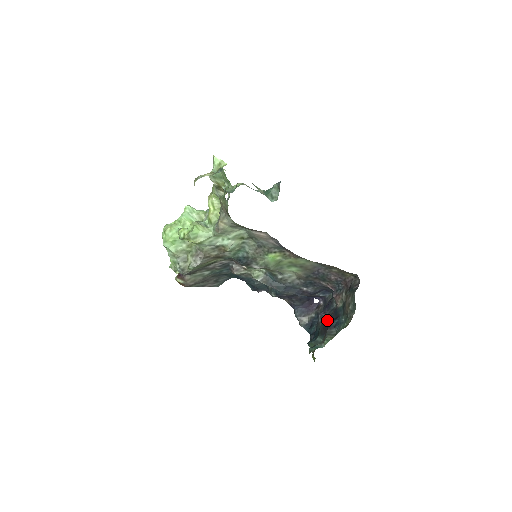
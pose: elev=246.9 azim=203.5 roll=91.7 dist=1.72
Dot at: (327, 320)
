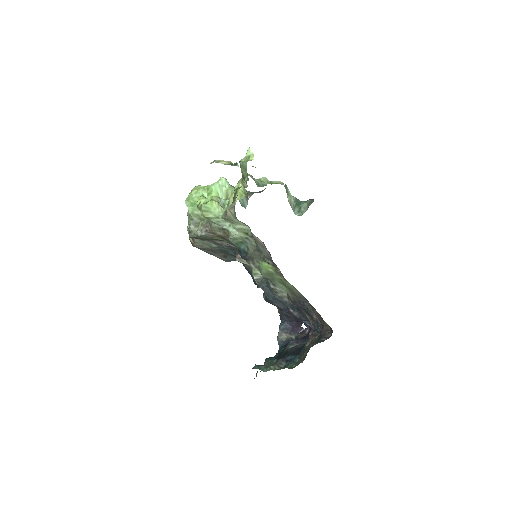
Dot at: (291, 350)
